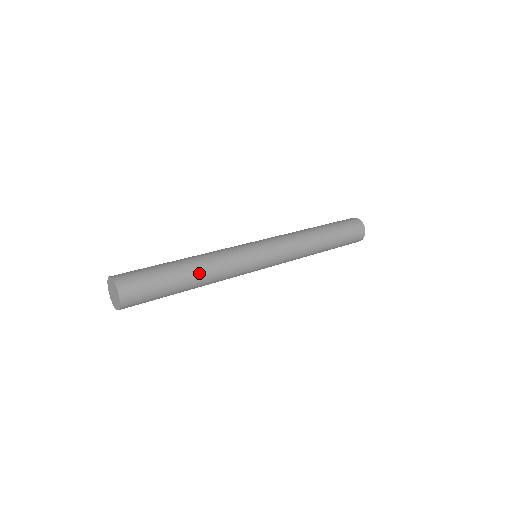
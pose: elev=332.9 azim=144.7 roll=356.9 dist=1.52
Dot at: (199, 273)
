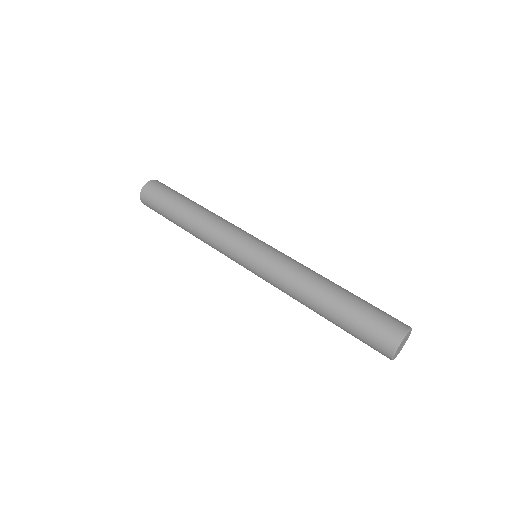
Dot at: (197, 212)
